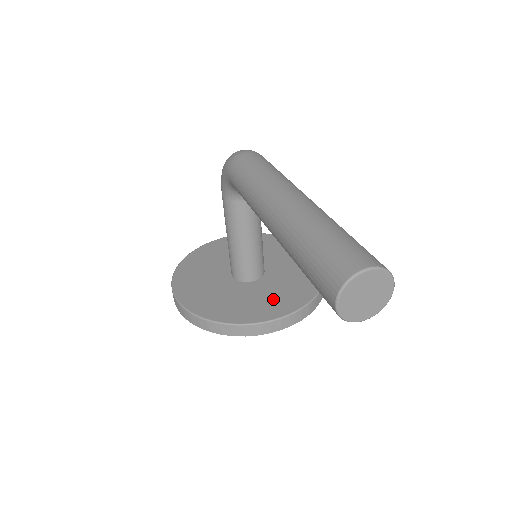
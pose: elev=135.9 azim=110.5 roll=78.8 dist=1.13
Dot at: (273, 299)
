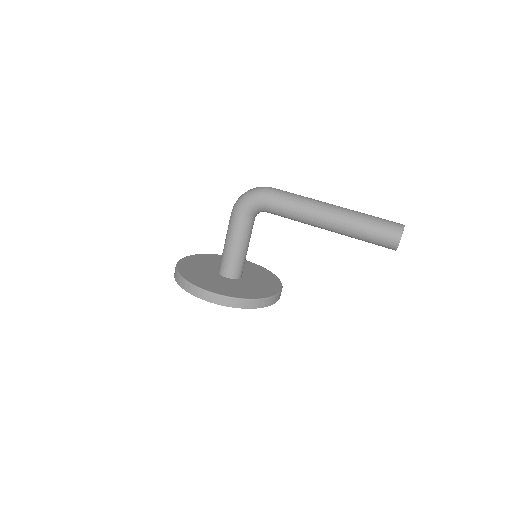
Dot at: (265, 284)
